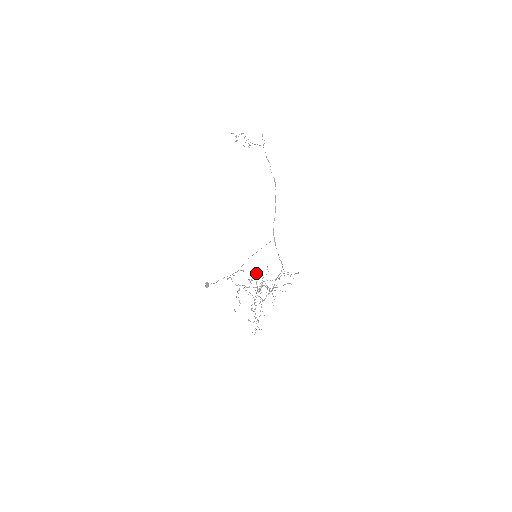
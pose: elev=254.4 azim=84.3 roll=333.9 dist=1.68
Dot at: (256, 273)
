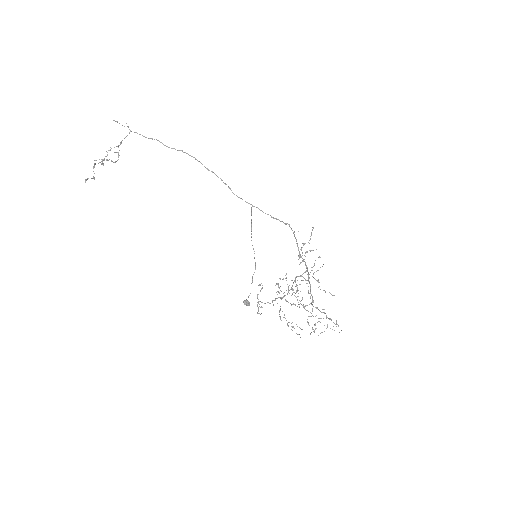
Dot at: occluded
